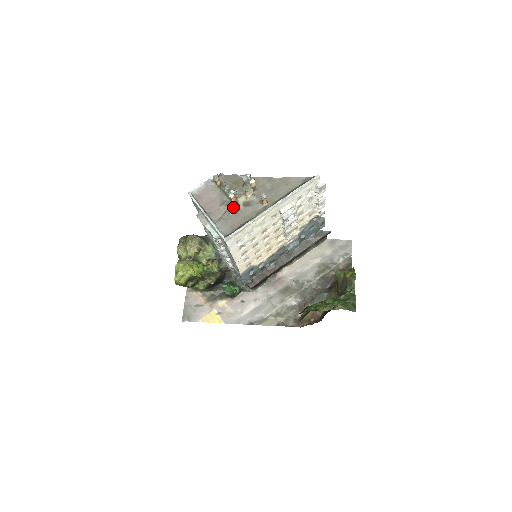
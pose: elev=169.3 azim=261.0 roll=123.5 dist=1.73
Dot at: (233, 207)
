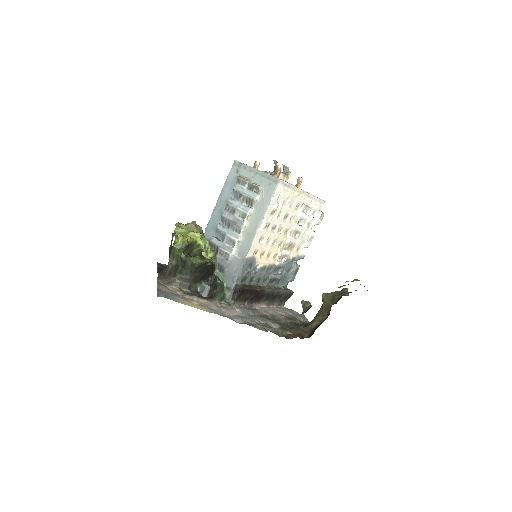
Dot at: occluded
